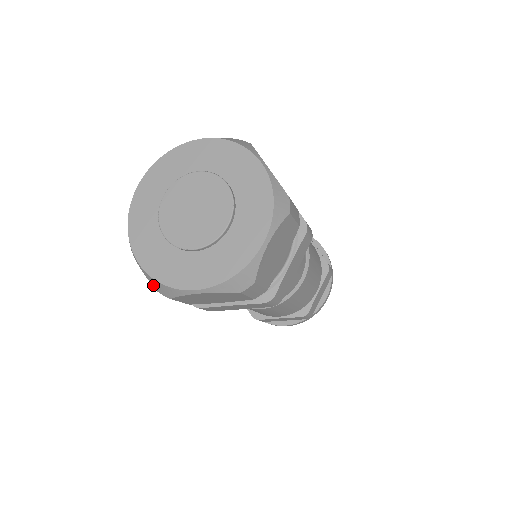
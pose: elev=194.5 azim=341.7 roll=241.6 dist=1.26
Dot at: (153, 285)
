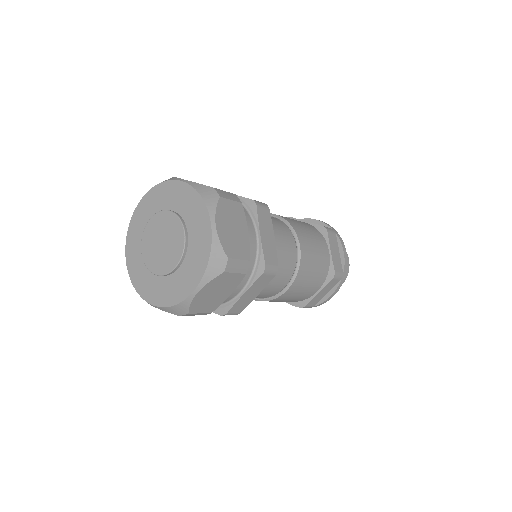
Dot at: occluded
